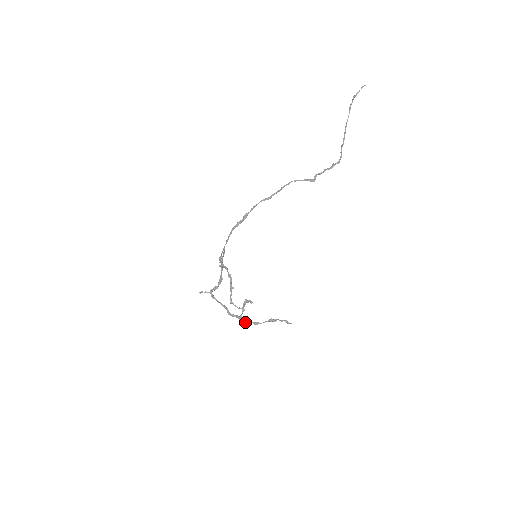
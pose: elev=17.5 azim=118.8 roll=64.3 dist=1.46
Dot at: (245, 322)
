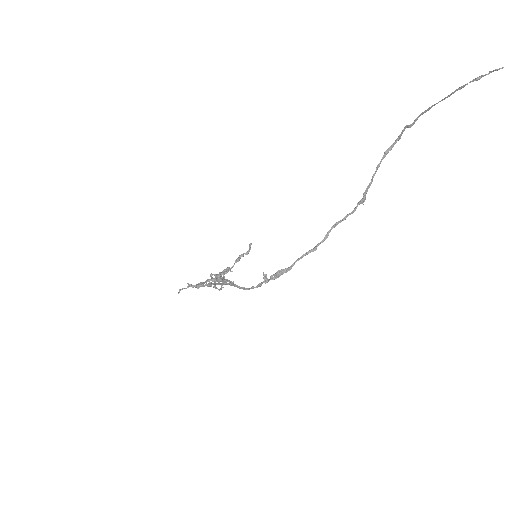
Dot at: occluded
